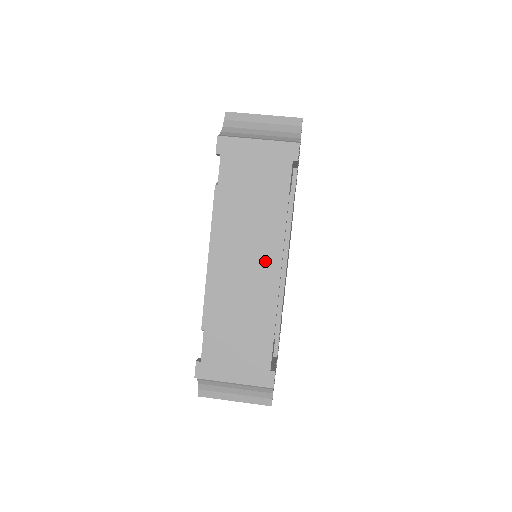
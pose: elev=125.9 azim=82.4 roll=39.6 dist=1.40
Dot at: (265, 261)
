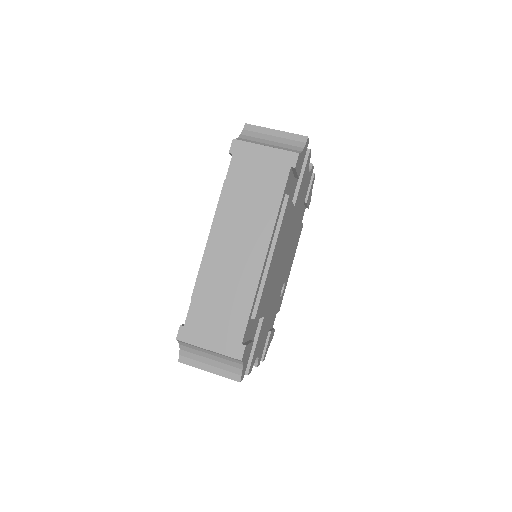
Dot at: (254, 247)
